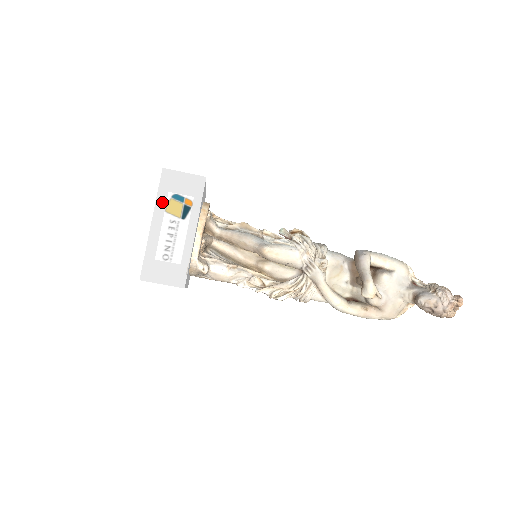
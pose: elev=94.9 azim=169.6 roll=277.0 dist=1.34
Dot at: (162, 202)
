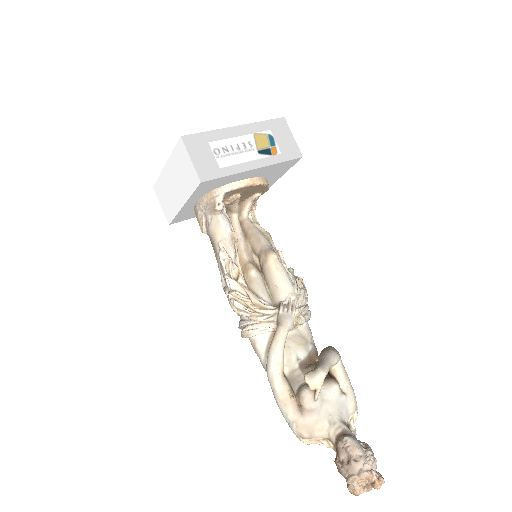
Dot at: (259, 128)
